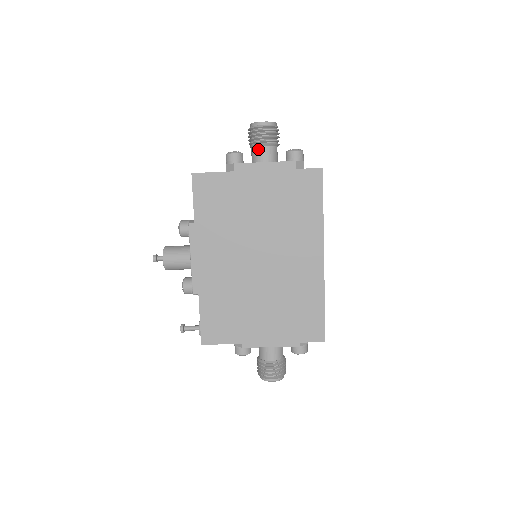
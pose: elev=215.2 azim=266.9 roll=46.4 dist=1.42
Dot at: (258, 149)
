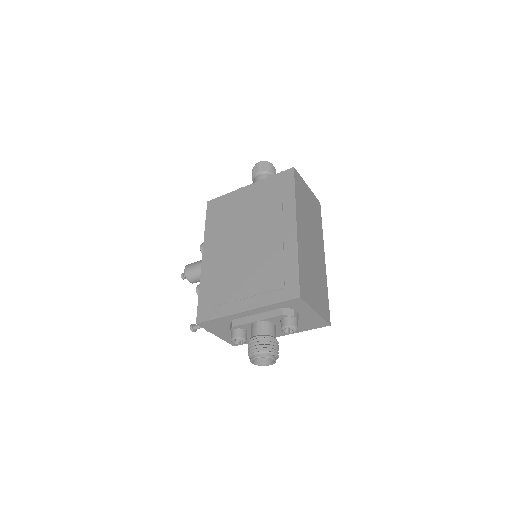
Dot at: (255, 178)
